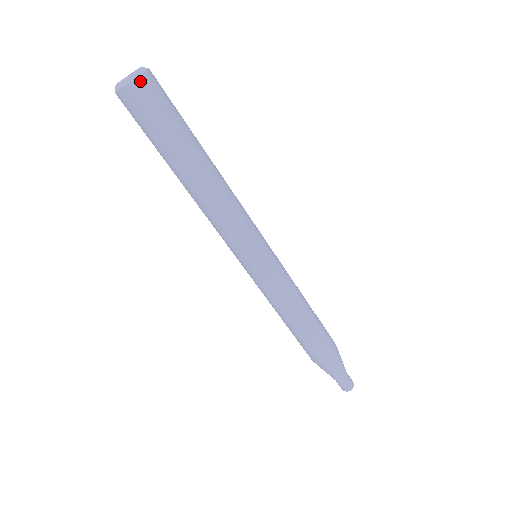
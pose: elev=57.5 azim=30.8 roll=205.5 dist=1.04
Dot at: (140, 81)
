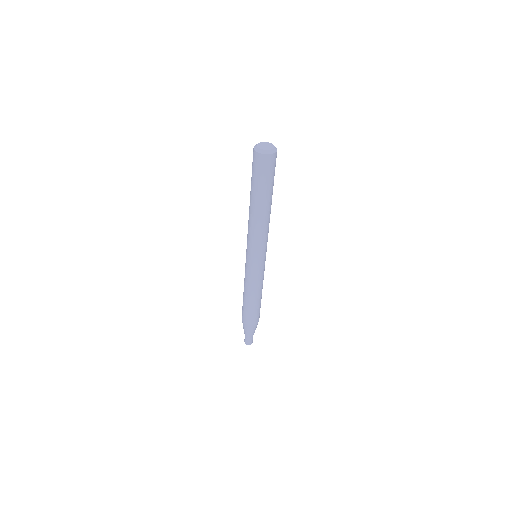
Dot at: (276, 153)
